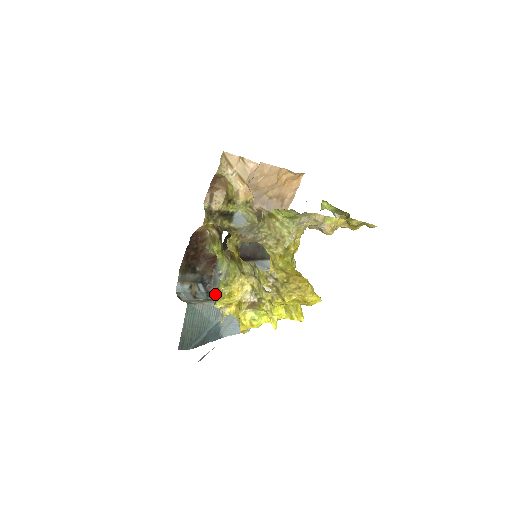
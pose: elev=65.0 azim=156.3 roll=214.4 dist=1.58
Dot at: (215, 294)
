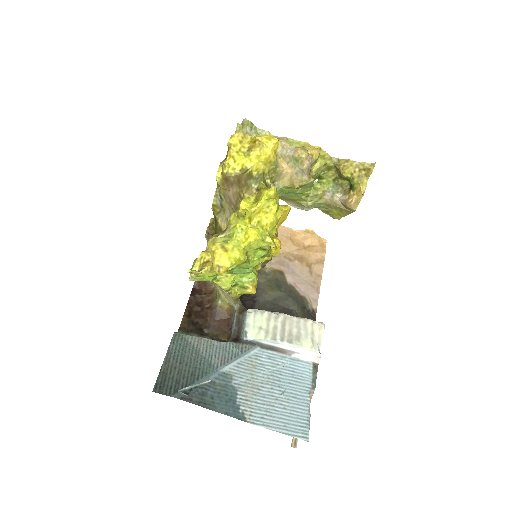
Dot at: occluded
